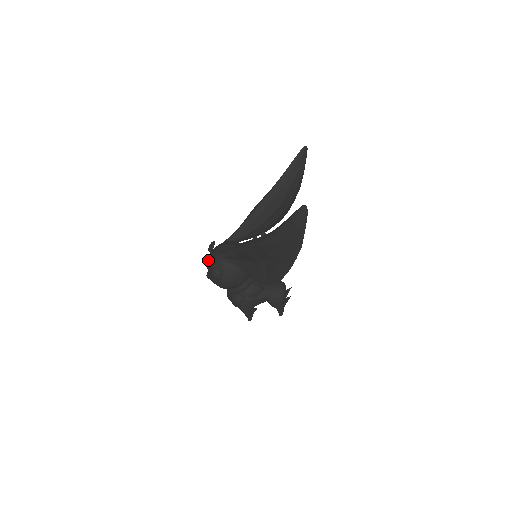
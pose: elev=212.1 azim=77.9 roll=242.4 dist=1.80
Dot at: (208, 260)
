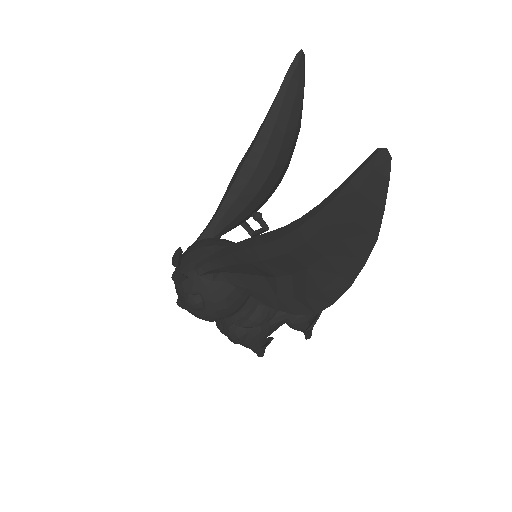
Dot at: (176, 282)
